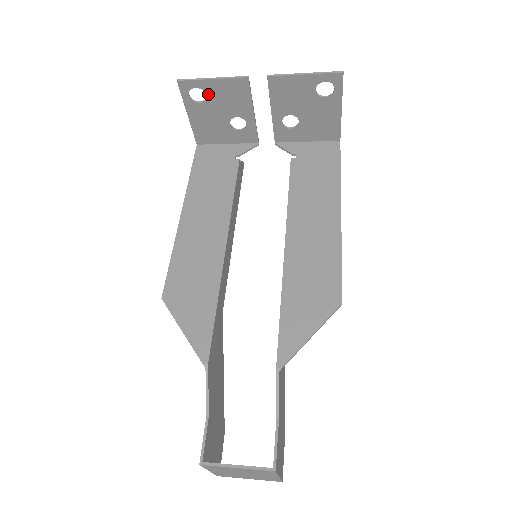
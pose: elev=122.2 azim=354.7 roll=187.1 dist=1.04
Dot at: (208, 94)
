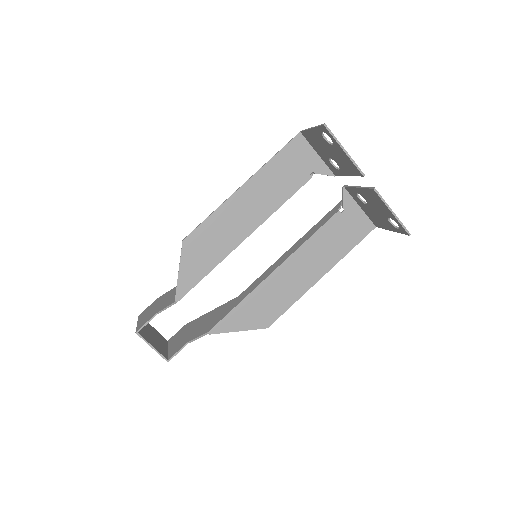
Dot at: (334, 146)
